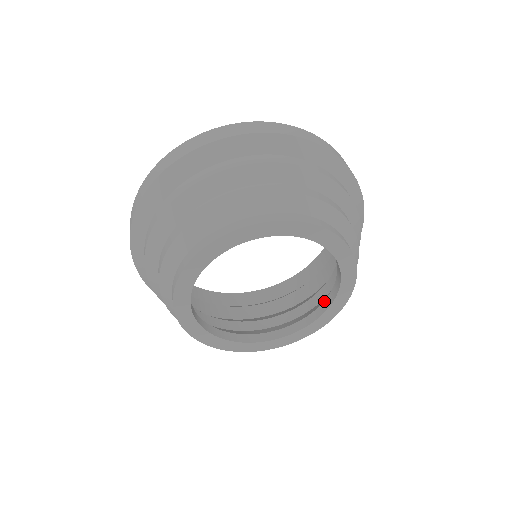
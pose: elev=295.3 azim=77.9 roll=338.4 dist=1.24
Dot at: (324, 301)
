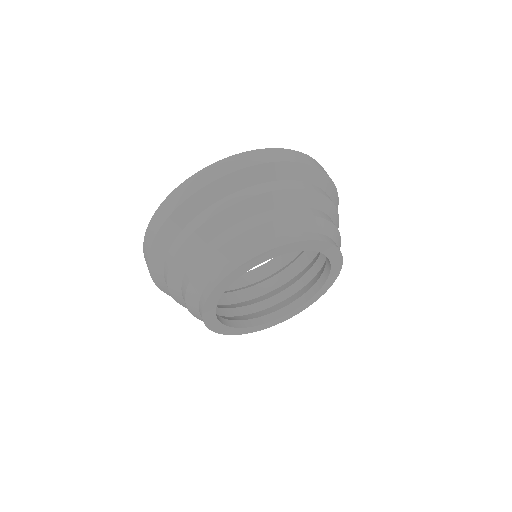
Dot at: (320, 277)
